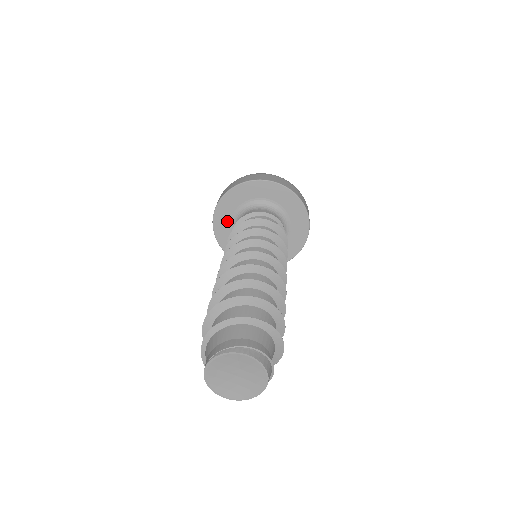
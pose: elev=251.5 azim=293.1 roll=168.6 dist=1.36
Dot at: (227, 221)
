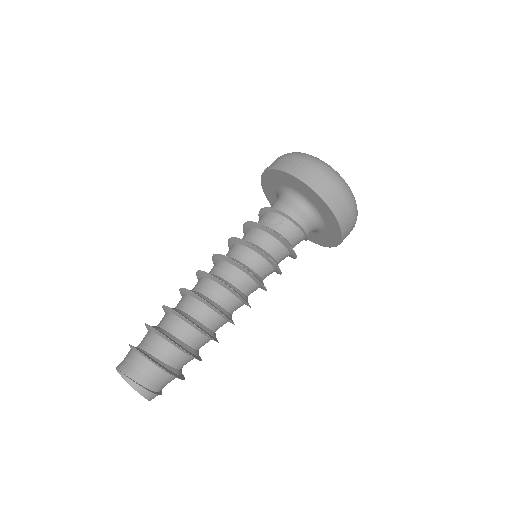
Dot at: (273, 185)
